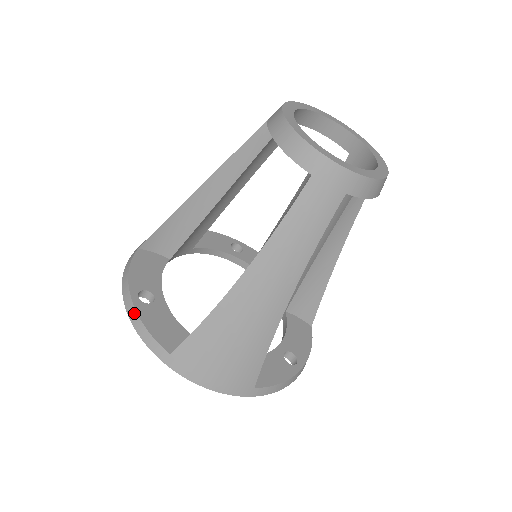
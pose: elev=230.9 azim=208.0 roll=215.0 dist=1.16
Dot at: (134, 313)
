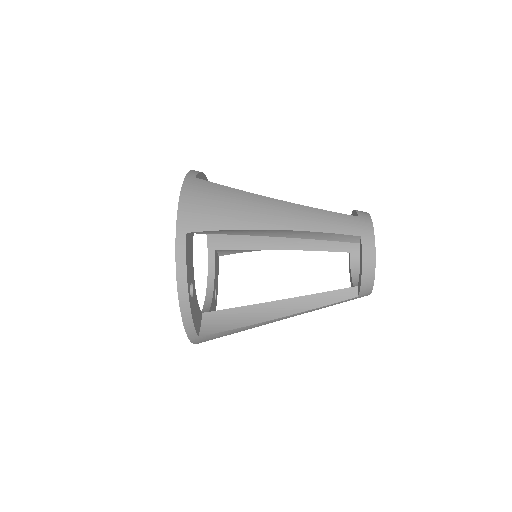
Dot at: (188, 311)
